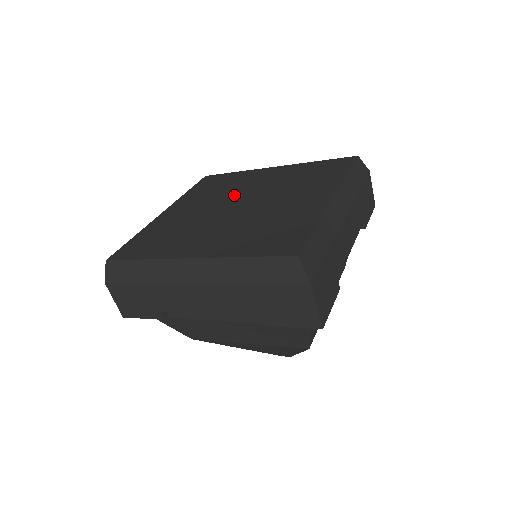
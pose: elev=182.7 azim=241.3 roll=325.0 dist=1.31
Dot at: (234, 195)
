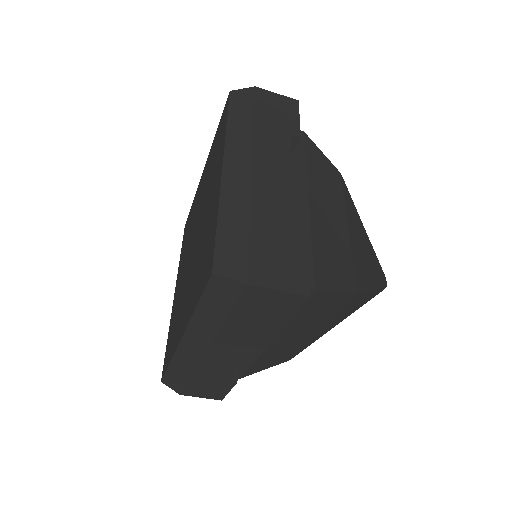
Dot at: (192, 233)
